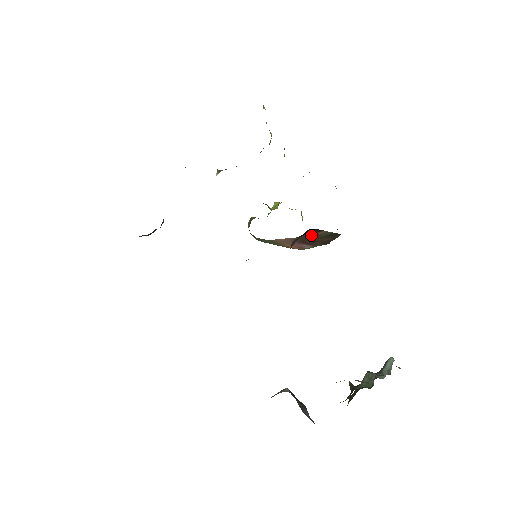
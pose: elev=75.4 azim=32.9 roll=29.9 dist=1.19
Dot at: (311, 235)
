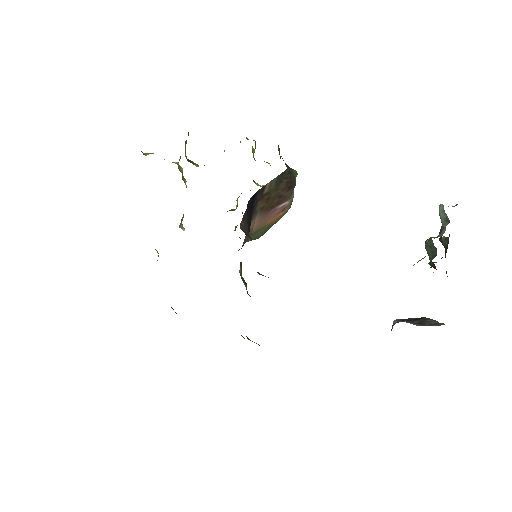
Dot at: (263, 198)
